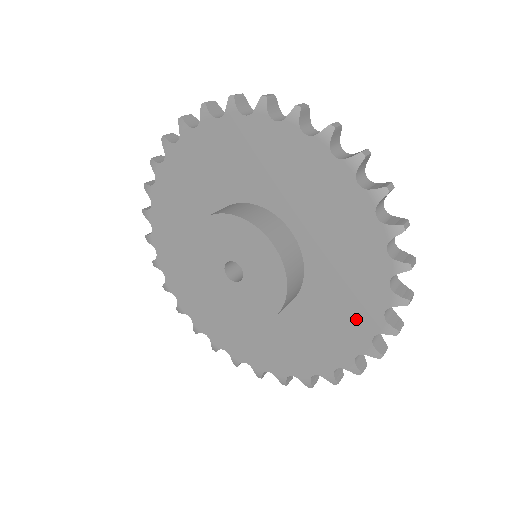
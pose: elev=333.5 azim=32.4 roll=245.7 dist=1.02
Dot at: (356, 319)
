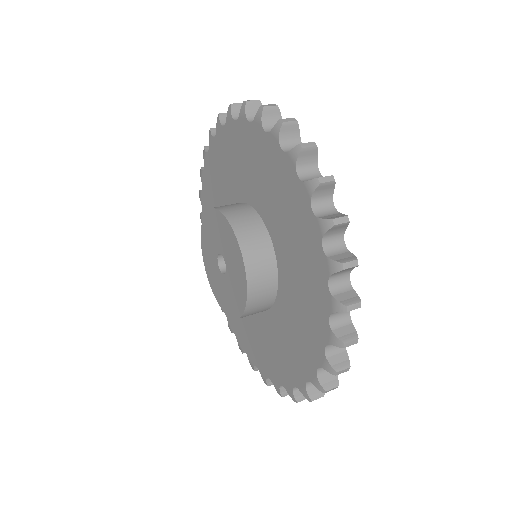
Dot at: (314, 300)
